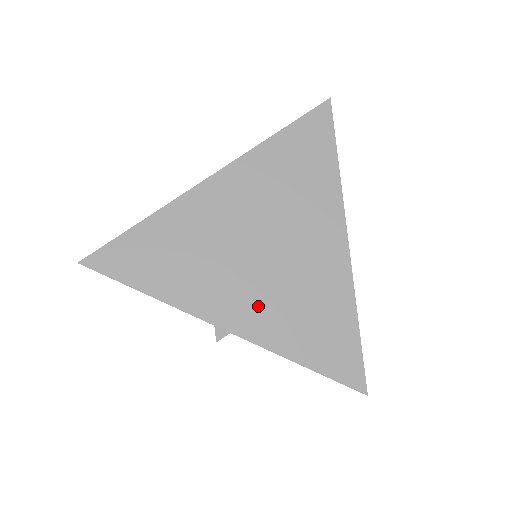
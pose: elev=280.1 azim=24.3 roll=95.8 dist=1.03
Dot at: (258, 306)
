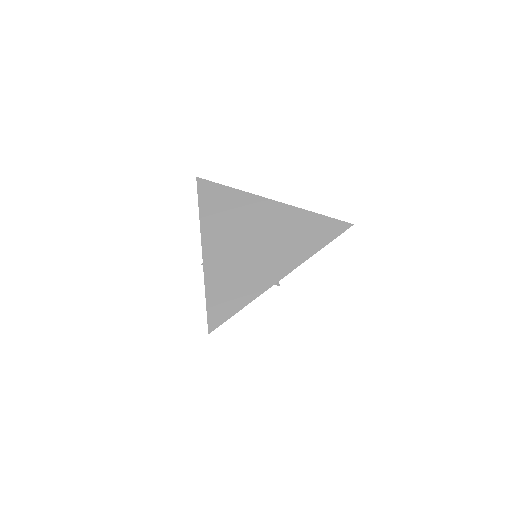
Dot at: (222, 256)
